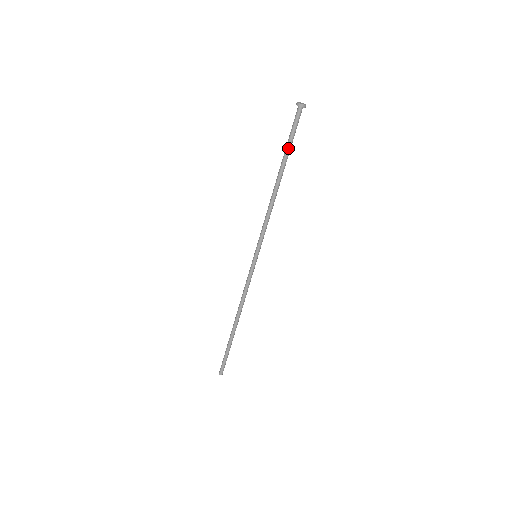
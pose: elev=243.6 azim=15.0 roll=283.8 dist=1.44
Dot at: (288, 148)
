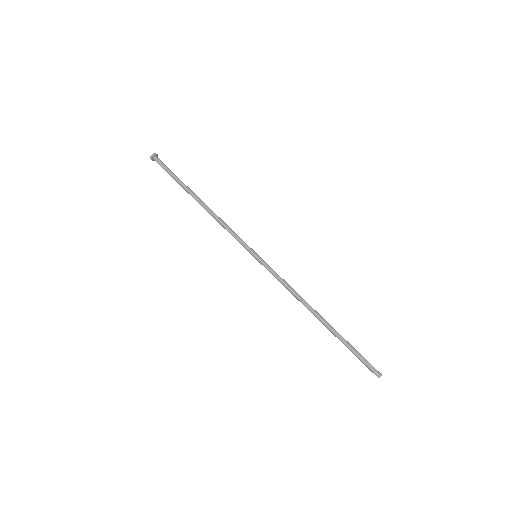
Dot at: (177, 180)
